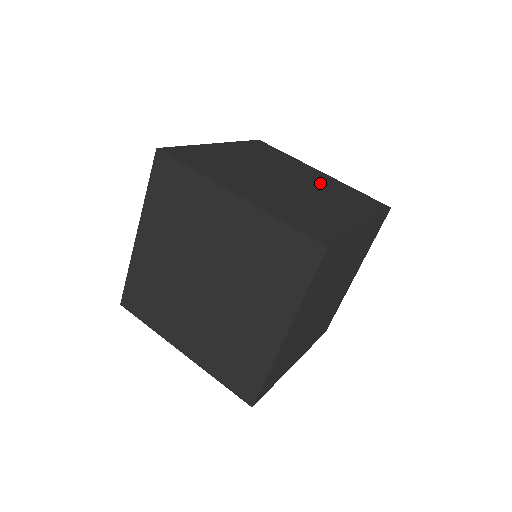
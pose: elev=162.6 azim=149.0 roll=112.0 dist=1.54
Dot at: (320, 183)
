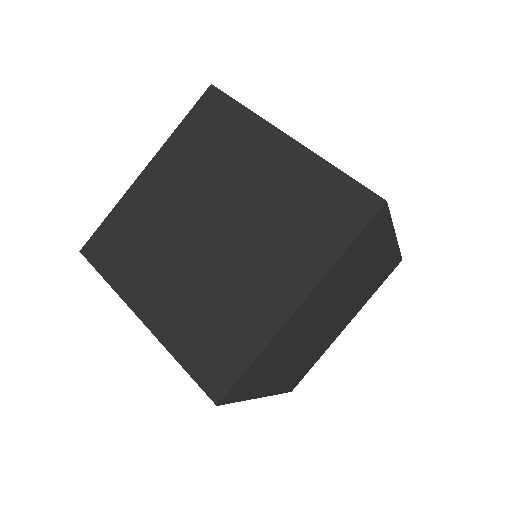
Dot at: occluded
